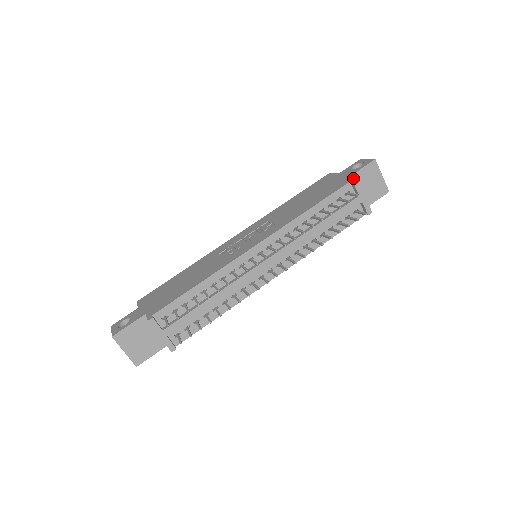
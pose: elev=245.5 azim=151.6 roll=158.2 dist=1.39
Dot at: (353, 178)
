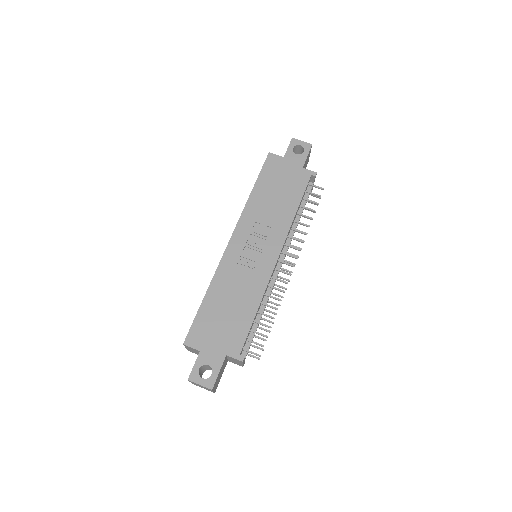
Dot at: occluded
